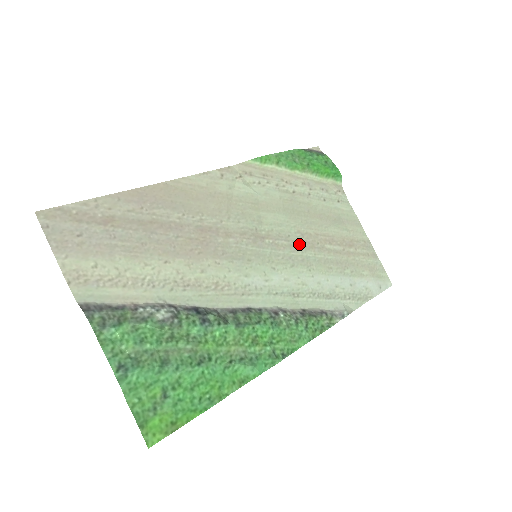
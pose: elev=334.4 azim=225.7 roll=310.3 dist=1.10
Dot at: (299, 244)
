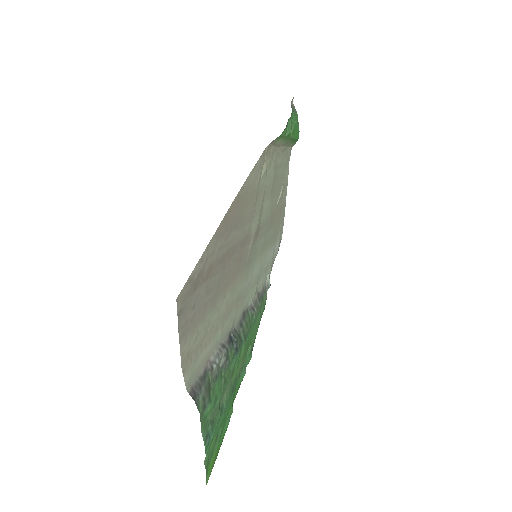
Dot at: (268, 226)
